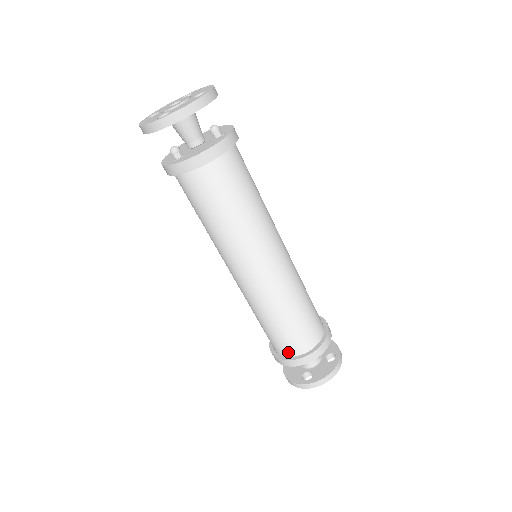
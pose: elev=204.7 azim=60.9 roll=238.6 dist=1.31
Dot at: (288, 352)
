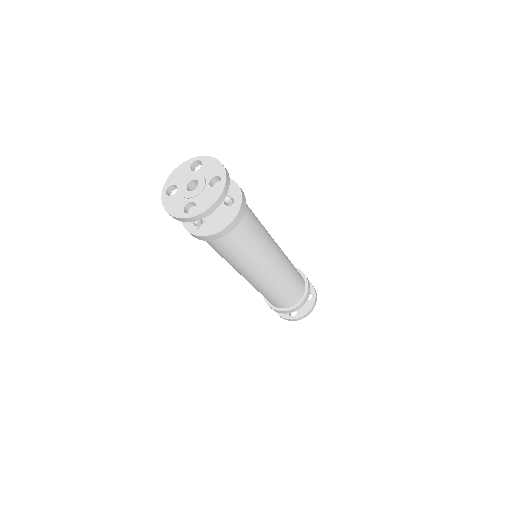
Dot at: (281, 306)
